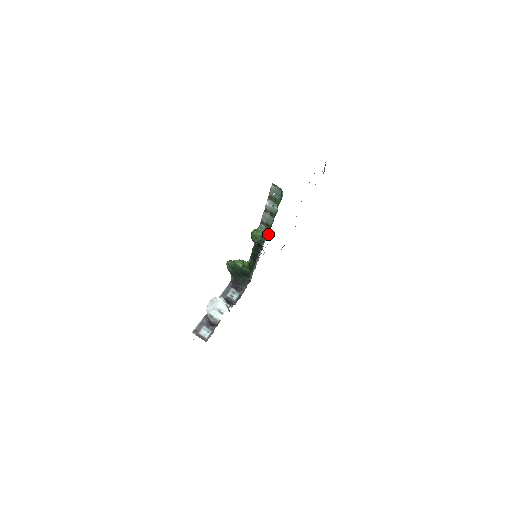
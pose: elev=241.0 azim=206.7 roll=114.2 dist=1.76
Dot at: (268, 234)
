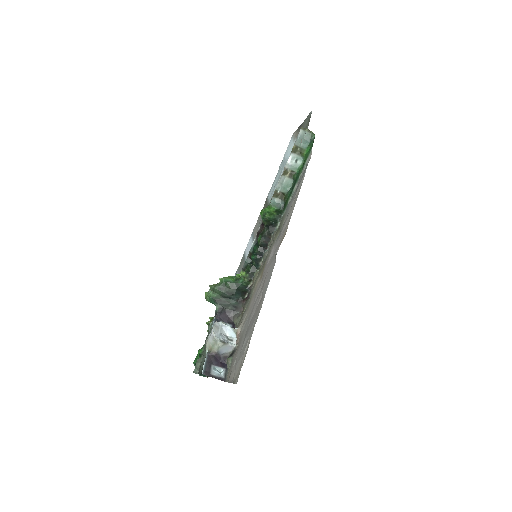
Dot at: (283, 207)
